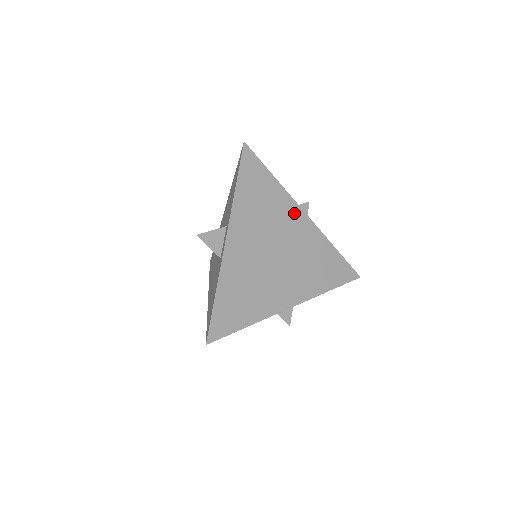
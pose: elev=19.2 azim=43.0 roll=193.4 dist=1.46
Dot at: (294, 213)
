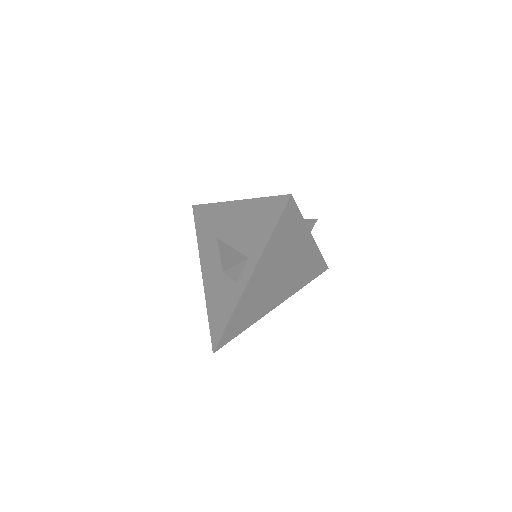
Dot at: (305, 240)
